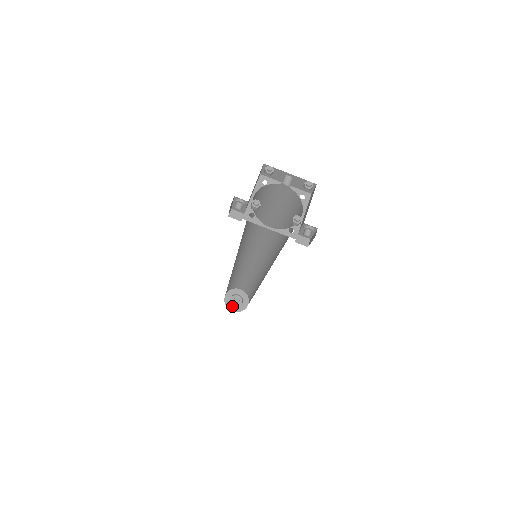
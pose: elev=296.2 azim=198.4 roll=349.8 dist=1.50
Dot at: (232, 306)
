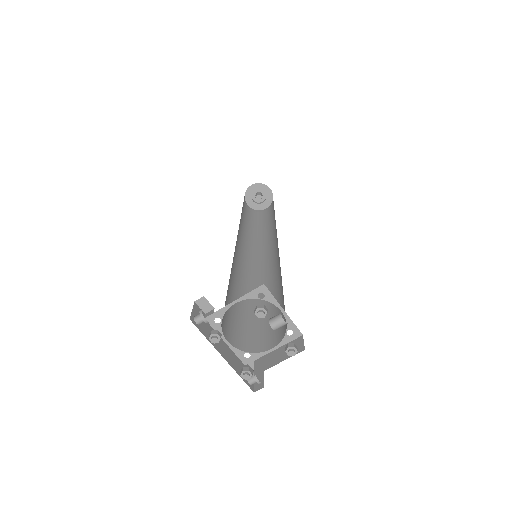
Dot at: (250, 199)
